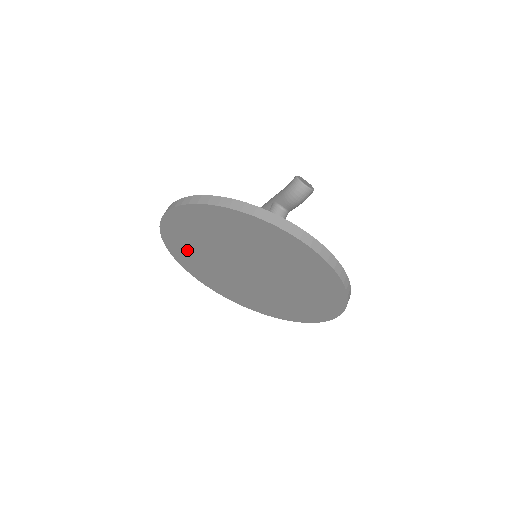
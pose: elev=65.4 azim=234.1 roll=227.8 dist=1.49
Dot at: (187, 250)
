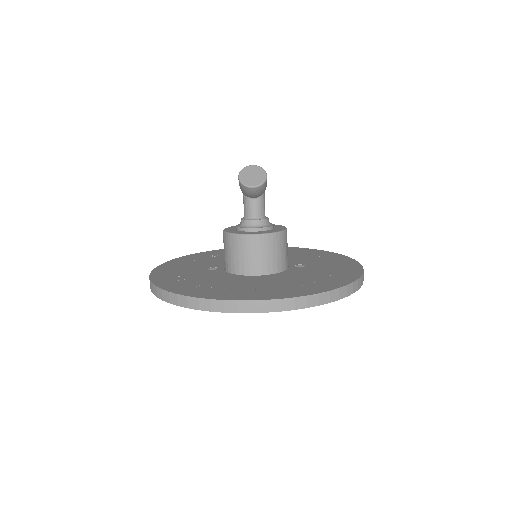
Dot at: occluded
